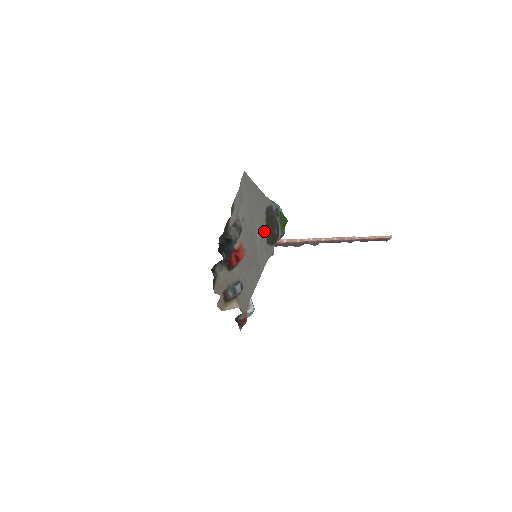
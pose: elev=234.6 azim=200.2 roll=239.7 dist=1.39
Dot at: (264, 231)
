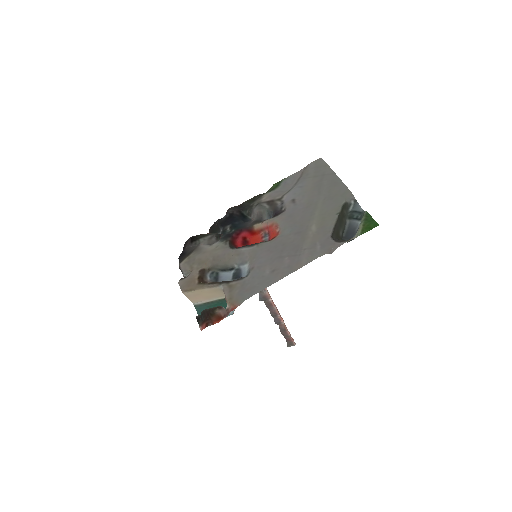
Dot at: (331, 223)
